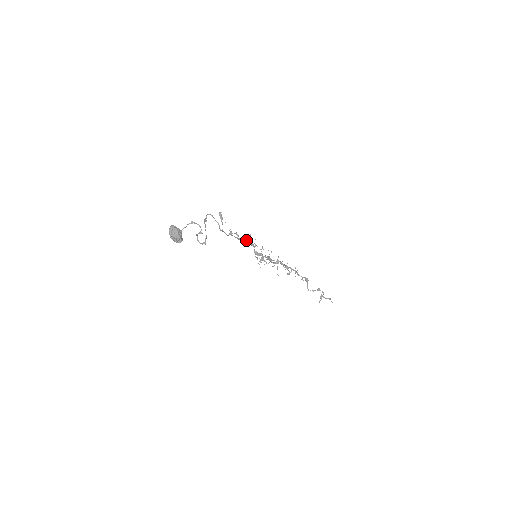
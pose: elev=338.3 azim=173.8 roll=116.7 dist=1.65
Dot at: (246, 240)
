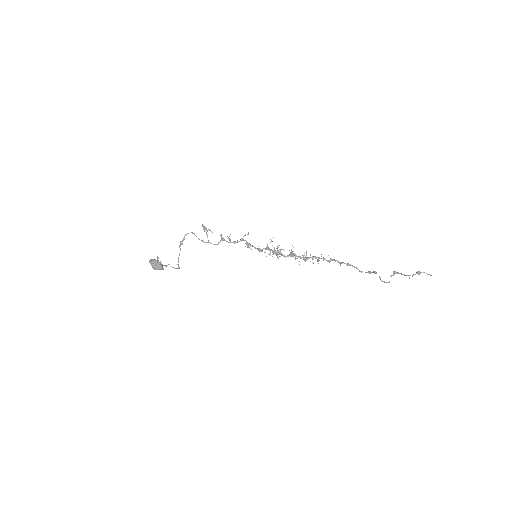
Dot at: (244, 240)
